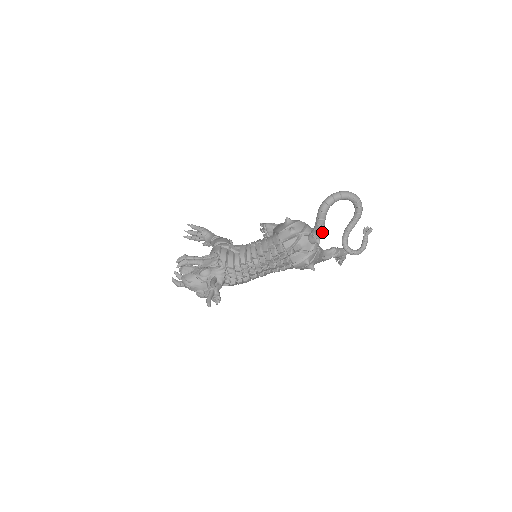
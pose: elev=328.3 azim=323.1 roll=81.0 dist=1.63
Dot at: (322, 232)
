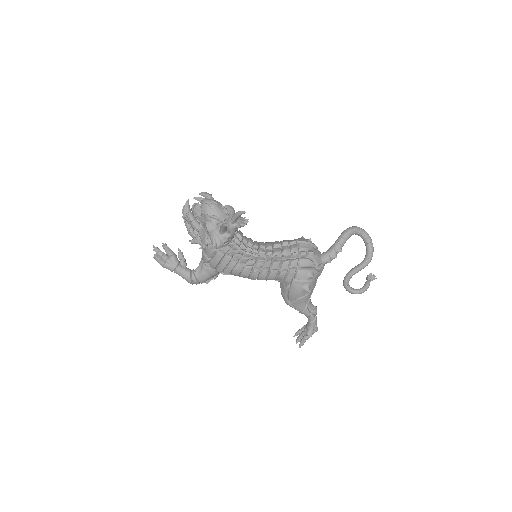
Dot at: (337, 253)
